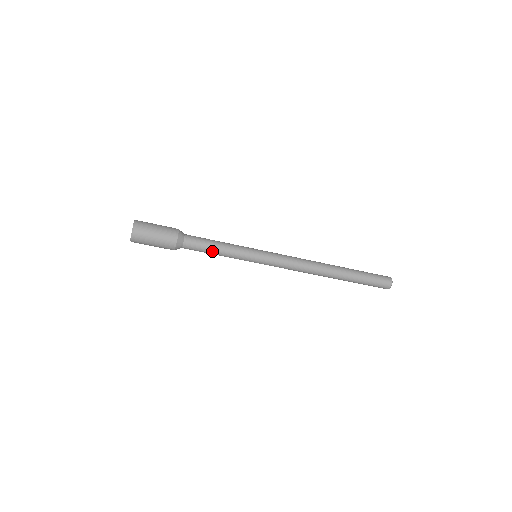
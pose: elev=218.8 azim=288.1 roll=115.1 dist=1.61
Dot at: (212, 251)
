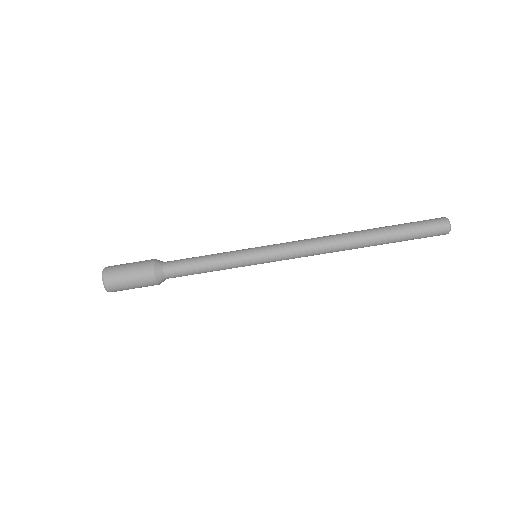
Dot at: (199, 262)
